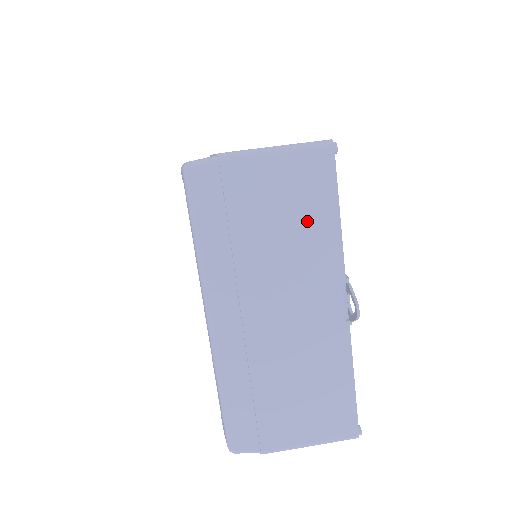
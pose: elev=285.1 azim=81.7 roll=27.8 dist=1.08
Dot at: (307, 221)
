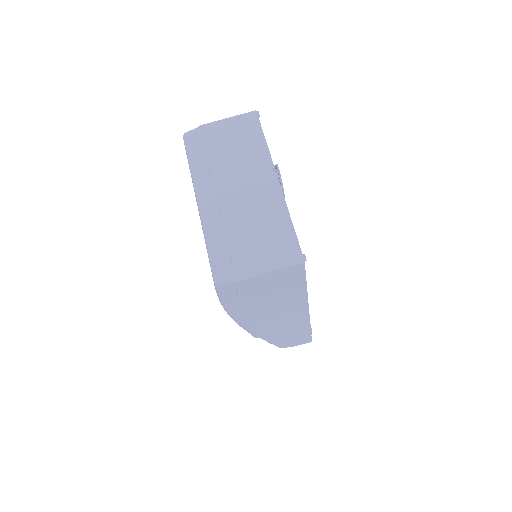
Dot at: (247, 143)
